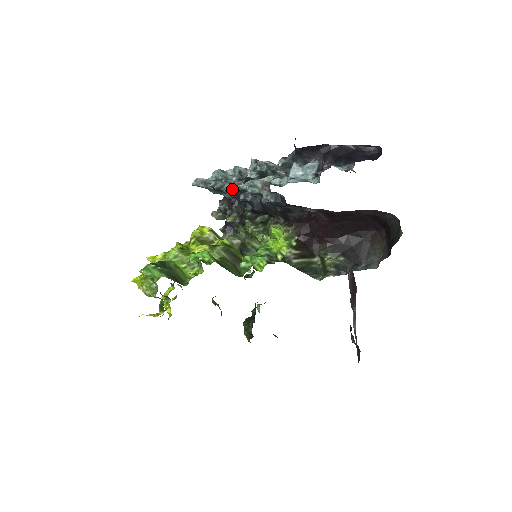
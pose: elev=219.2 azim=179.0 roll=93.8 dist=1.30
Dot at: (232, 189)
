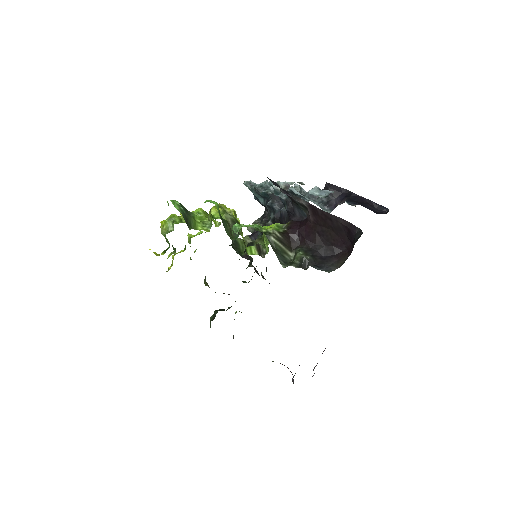
Dot at: (266, 192)
